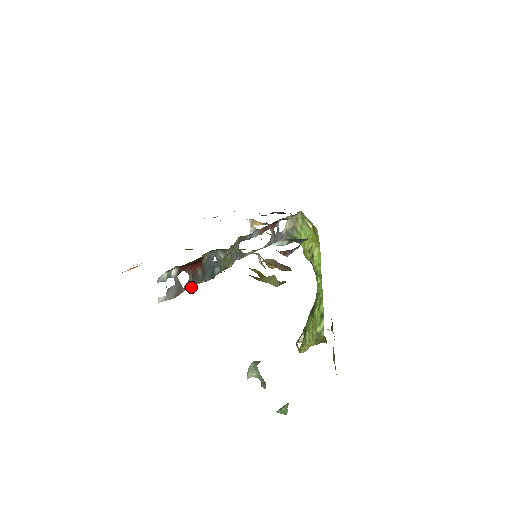
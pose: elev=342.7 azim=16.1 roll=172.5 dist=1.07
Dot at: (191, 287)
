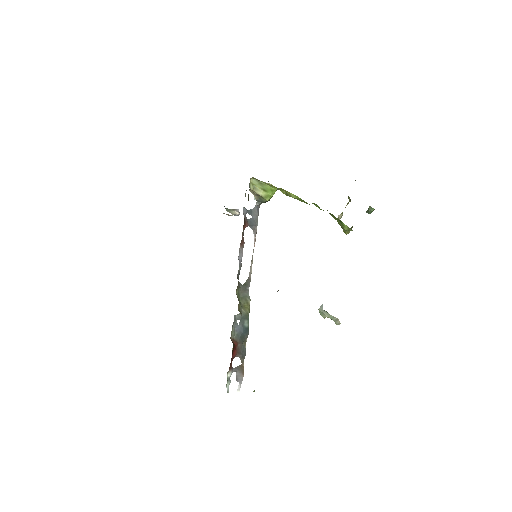
Dot at: (244, 356)
